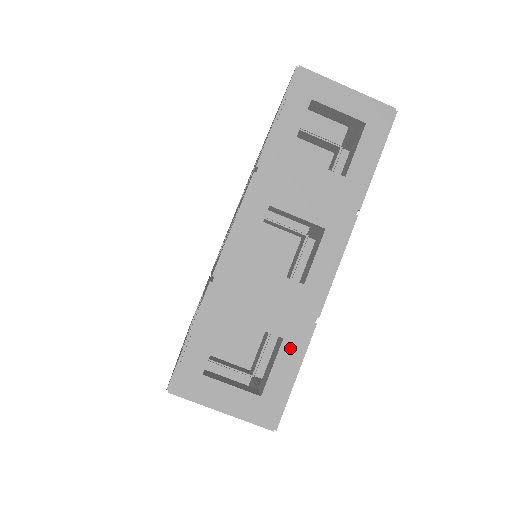
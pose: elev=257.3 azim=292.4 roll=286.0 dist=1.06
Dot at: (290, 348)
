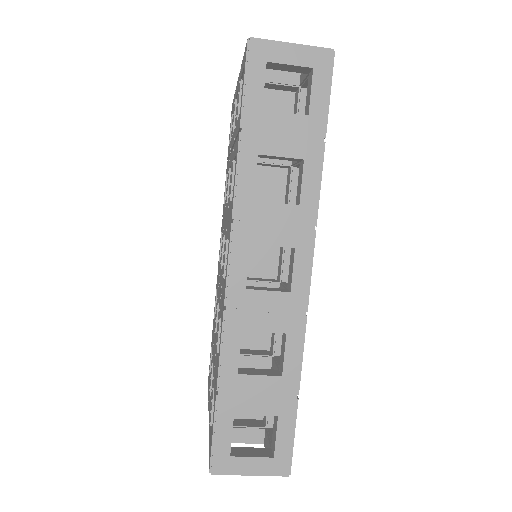
Dot at: occluded
